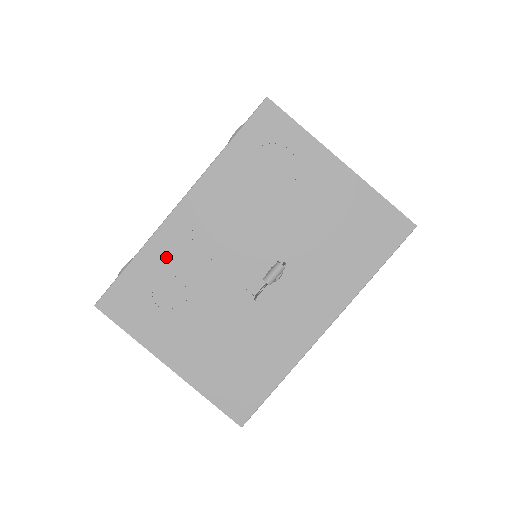
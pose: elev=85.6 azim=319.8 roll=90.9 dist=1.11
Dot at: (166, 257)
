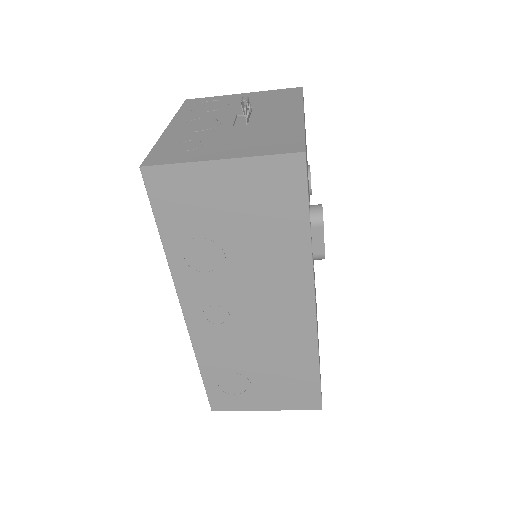
Dot at: (175, 138)
